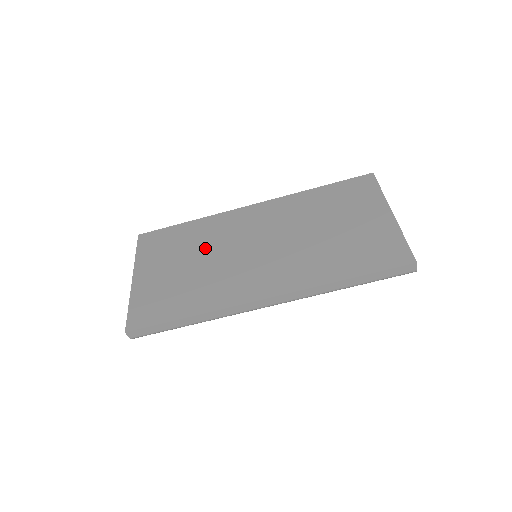
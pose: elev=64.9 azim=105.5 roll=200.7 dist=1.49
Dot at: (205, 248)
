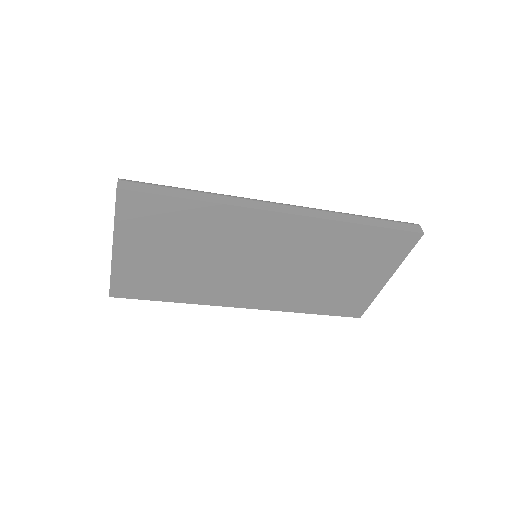
Dot at: (208, 247)
